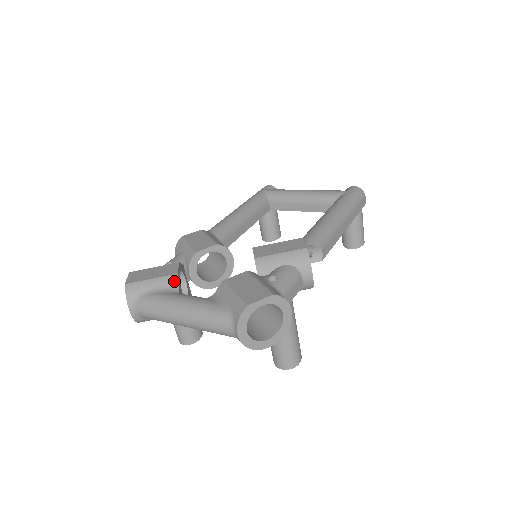
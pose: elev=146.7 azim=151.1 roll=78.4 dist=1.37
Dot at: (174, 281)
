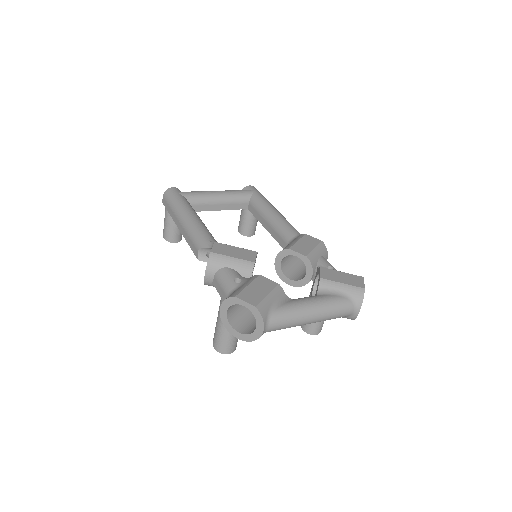
Dot at: (281, 291)
